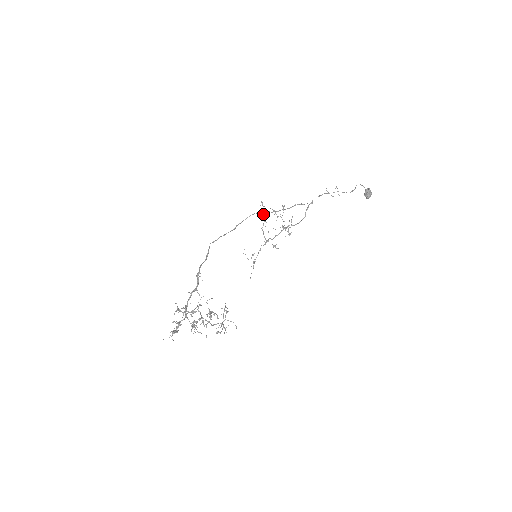
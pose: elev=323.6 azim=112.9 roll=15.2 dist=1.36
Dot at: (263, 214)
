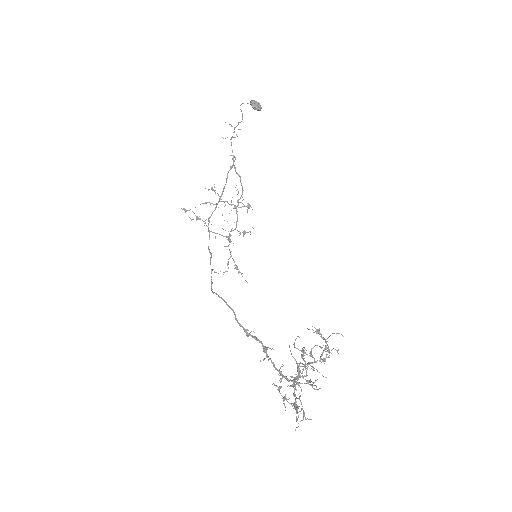
Dot at: (197, 218)
